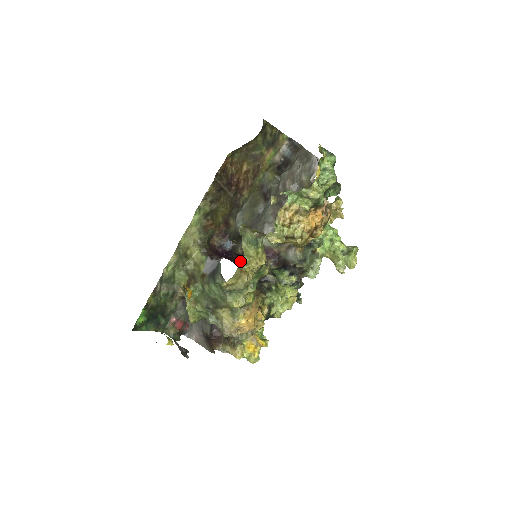
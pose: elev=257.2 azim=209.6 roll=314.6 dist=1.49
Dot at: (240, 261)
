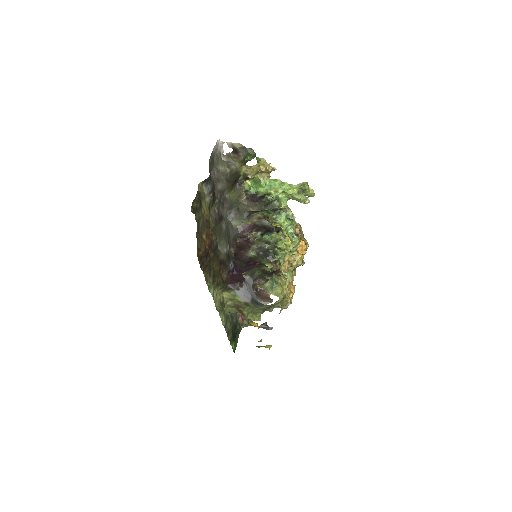
Dot at: (279, 301)
